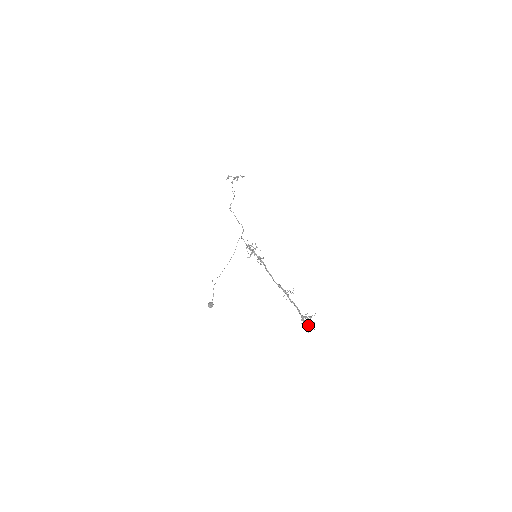
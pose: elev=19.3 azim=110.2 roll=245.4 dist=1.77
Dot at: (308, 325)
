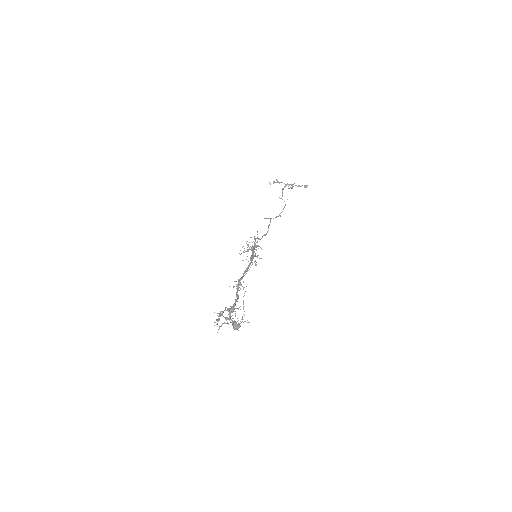
Dot at: (232, 323)
